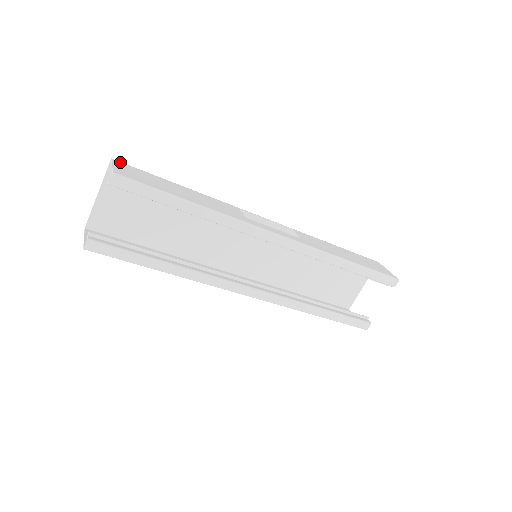
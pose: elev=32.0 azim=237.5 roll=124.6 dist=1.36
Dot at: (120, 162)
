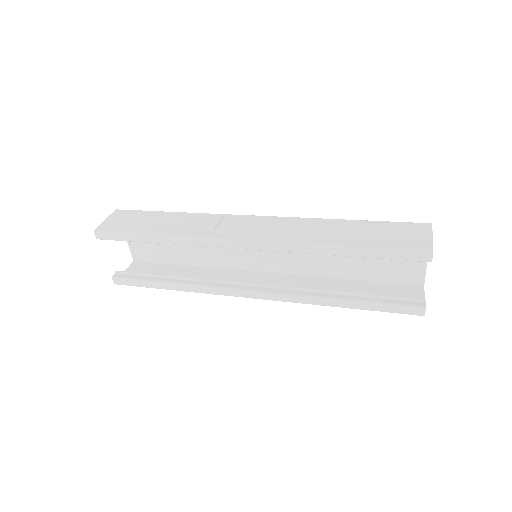
Dot at: (121, 210)
